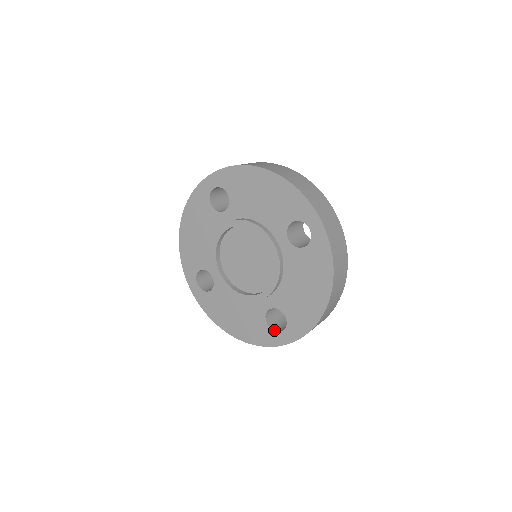
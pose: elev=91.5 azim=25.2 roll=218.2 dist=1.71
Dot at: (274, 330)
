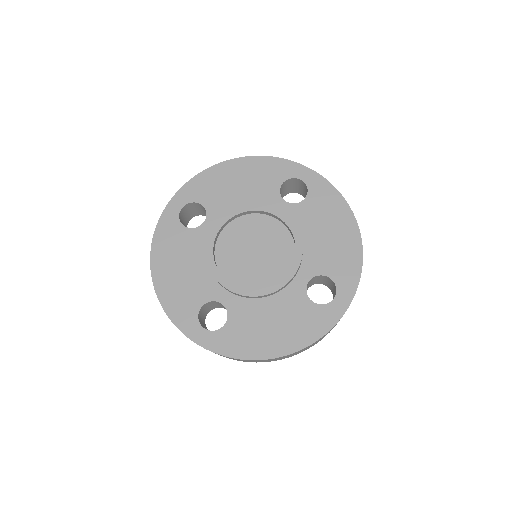
Dot at: occluded
